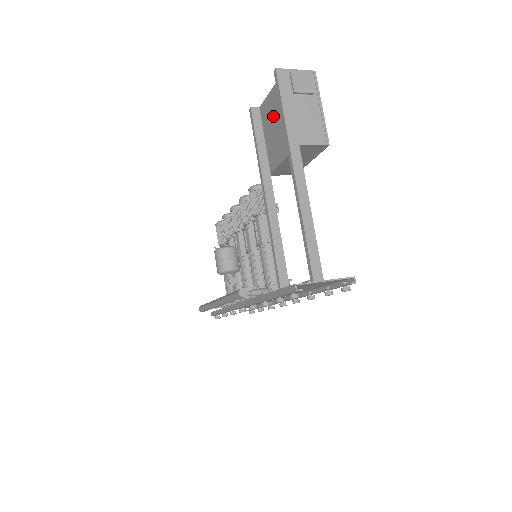
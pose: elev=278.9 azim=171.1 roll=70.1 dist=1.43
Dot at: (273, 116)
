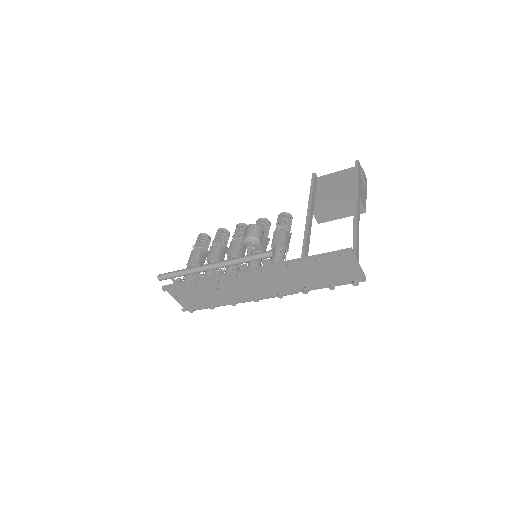
Dot at: (334, 182)
